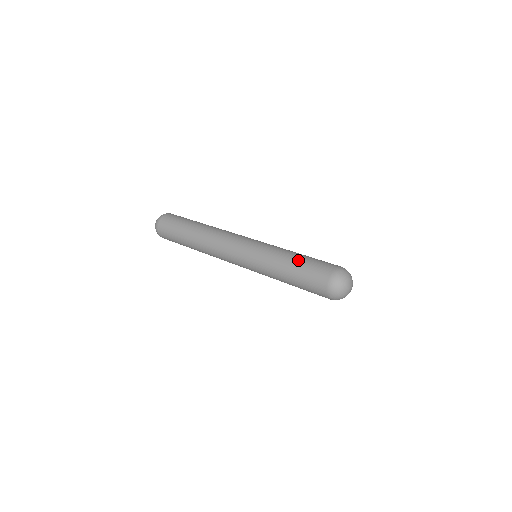
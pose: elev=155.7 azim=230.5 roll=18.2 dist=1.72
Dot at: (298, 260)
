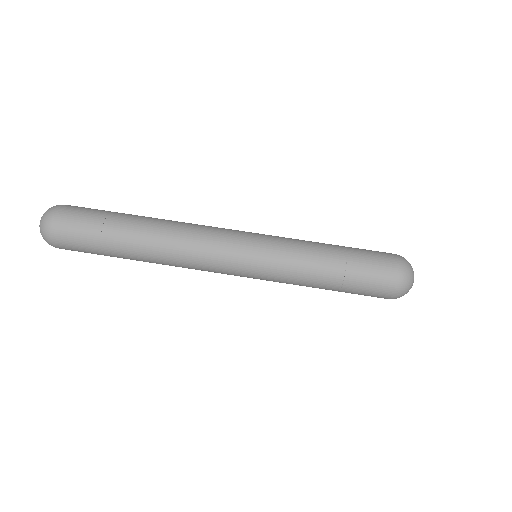
Dot at: (335, 290)
